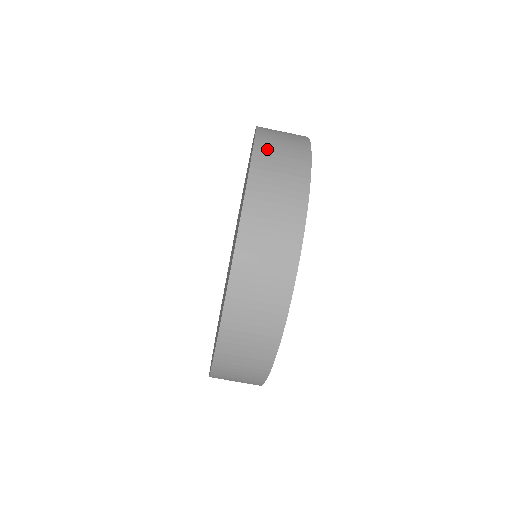
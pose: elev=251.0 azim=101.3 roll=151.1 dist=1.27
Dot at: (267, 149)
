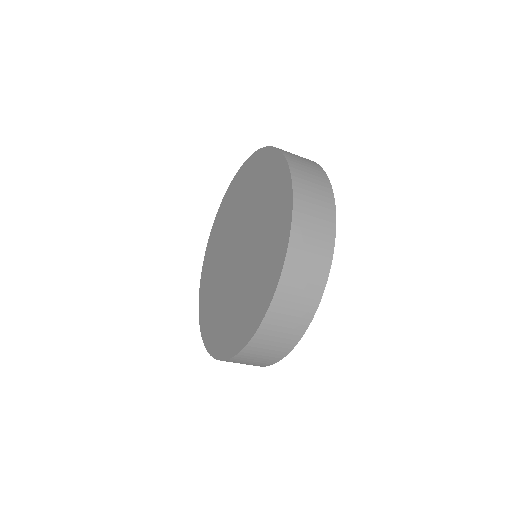
Dot at: (293, 157)
